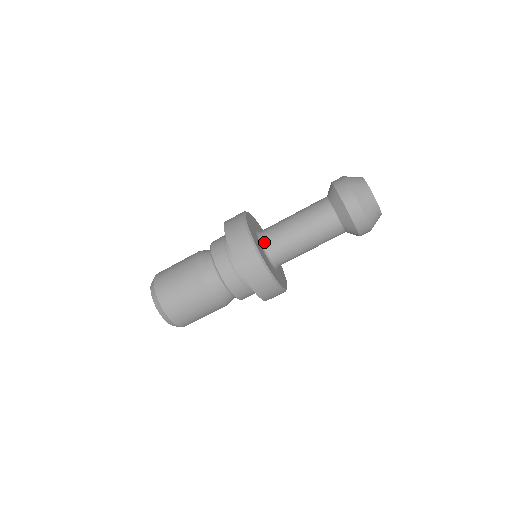
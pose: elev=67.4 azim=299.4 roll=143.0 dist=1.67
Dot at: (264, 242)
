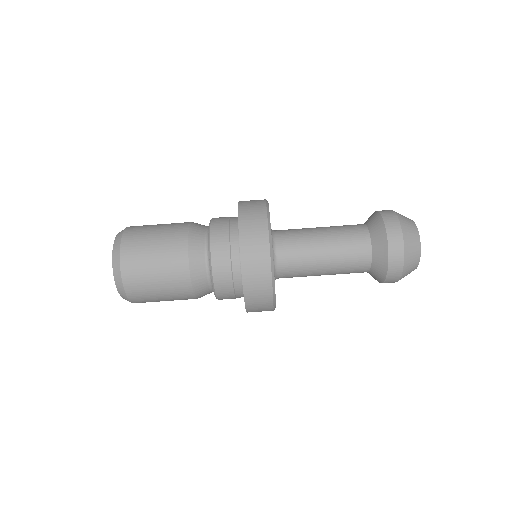
Dot at: (277, 254)
